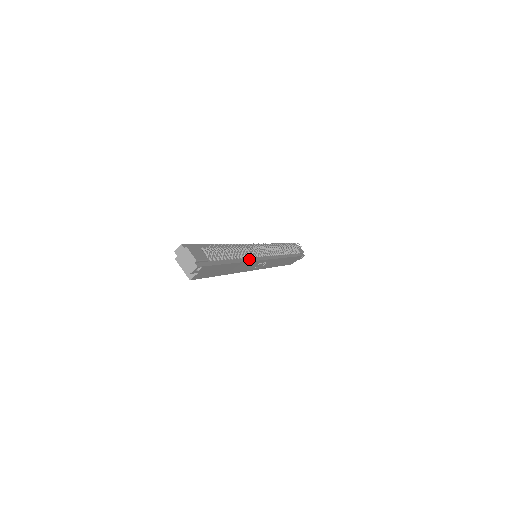
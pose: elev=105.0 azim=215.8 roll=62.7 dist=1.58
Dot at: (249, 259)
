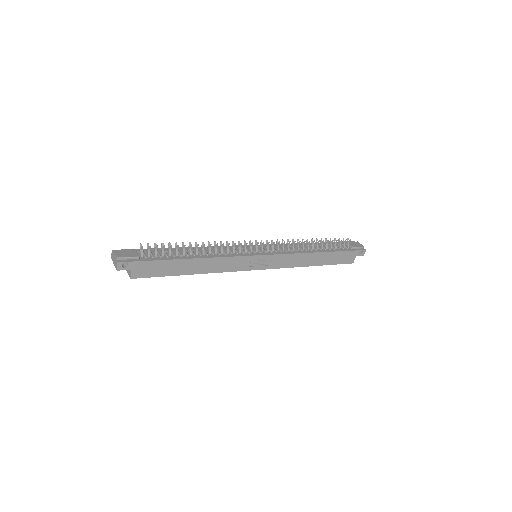
Dot at: (223, 256)
